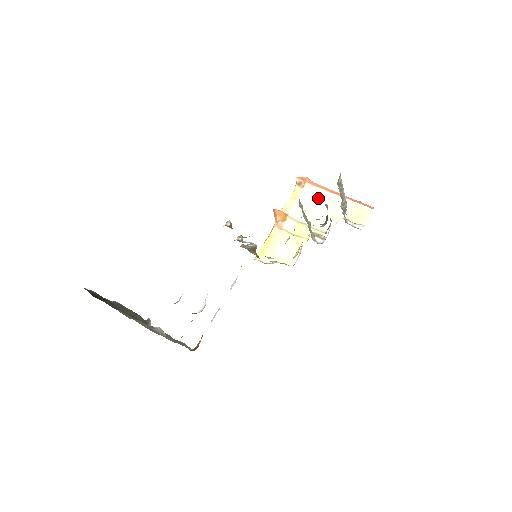
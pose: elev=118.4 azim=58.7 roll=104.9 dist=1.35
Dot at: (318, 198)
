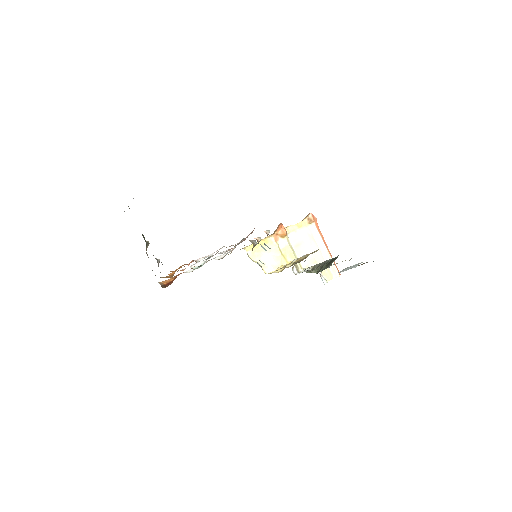
Dot at: (313, 239)
